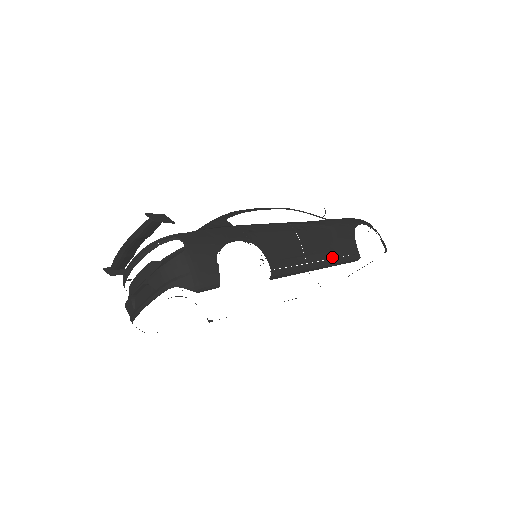
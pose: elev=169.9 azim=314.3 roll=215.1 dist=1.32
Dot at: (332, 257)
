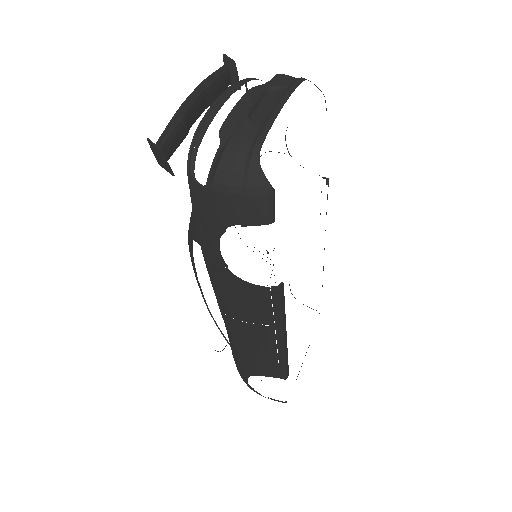
Dot at: occluded
